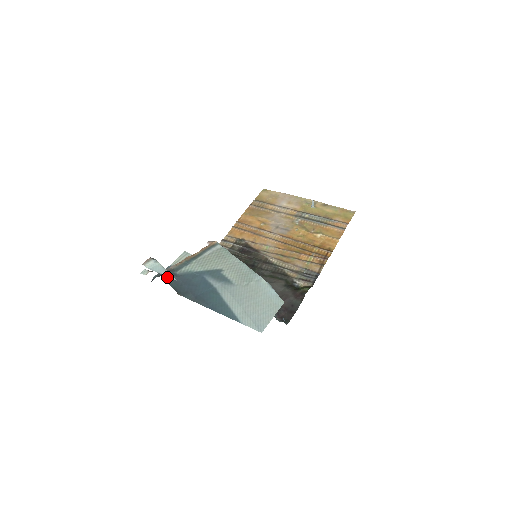
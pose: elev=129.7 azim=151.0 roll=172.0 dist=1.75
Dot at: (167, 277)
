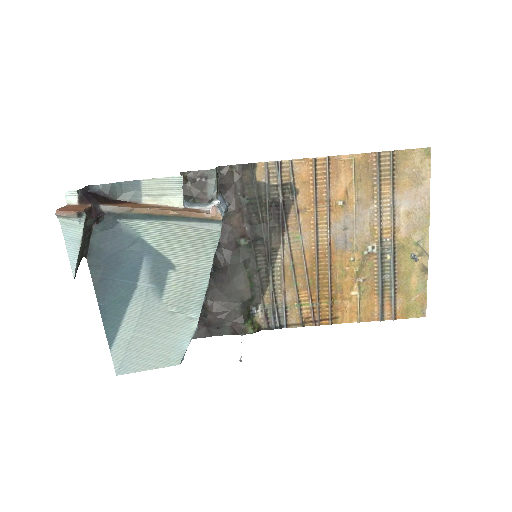
Dot at: (97, 223)
